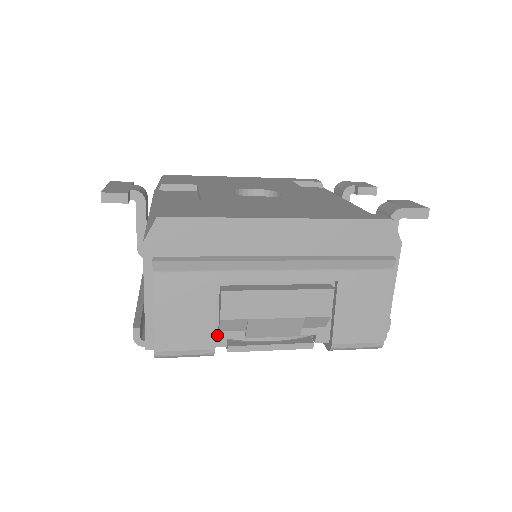
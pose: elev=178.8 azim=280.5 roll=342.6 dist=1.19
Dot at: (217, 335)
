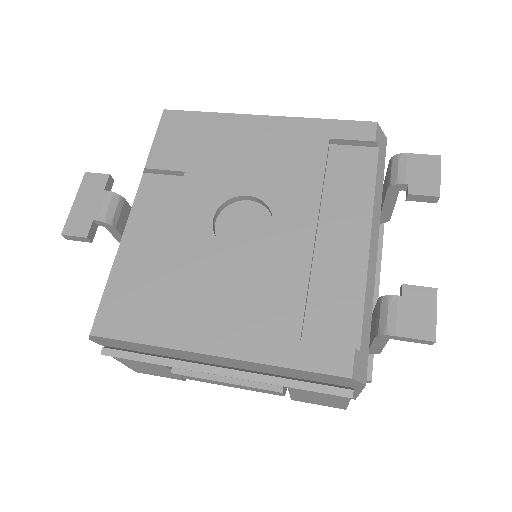
Dot at: occluded
